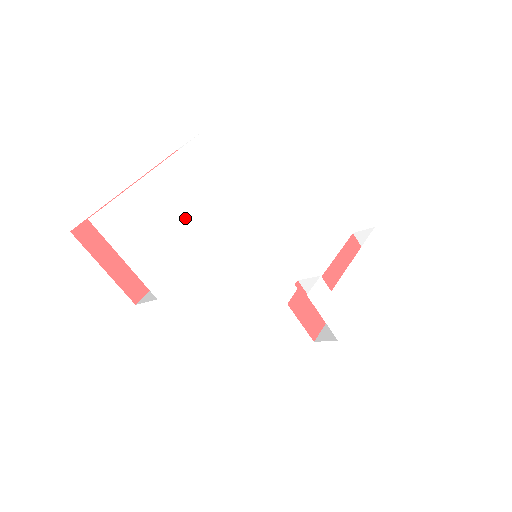
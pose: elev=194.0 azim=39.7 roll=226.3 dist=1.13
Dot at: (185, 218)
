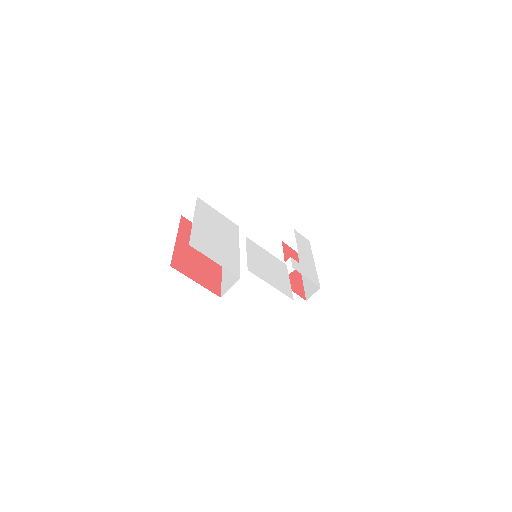
Dot at: (221, 238)
